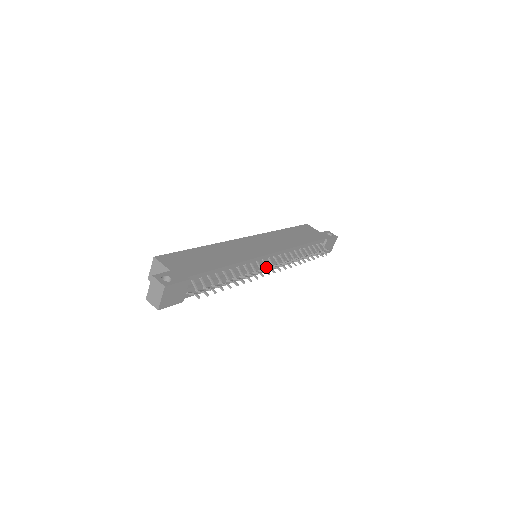
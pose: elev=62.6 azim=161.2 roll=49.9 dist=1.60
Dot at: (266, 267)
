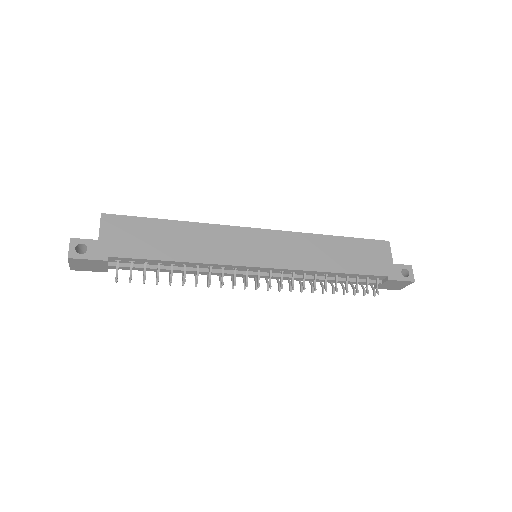
Dot at: (245, 279)
